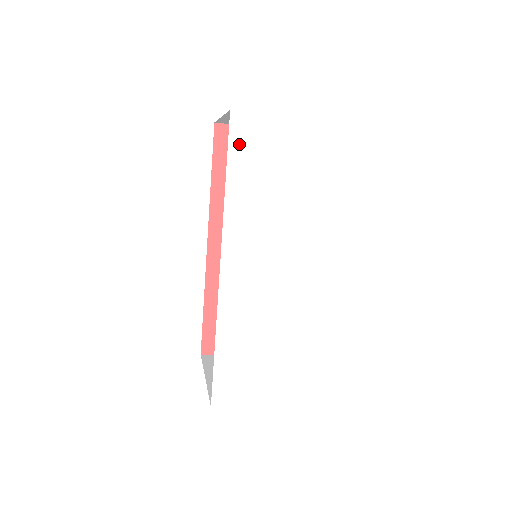
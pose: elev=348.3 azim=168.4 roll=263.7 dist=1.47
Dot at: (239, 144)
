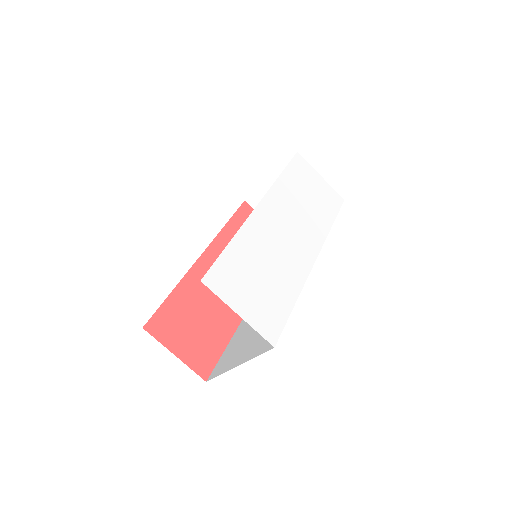
Dot at: (296, 166)
